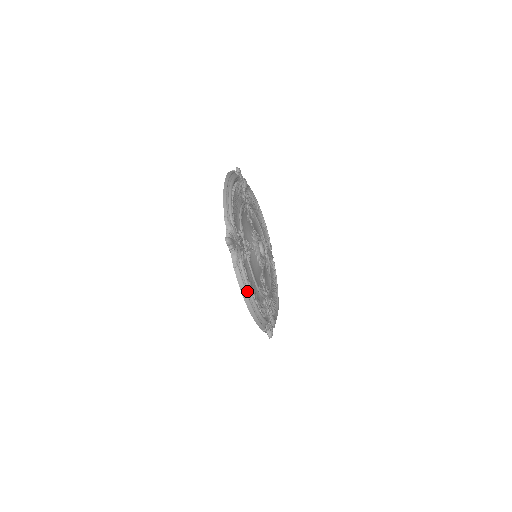
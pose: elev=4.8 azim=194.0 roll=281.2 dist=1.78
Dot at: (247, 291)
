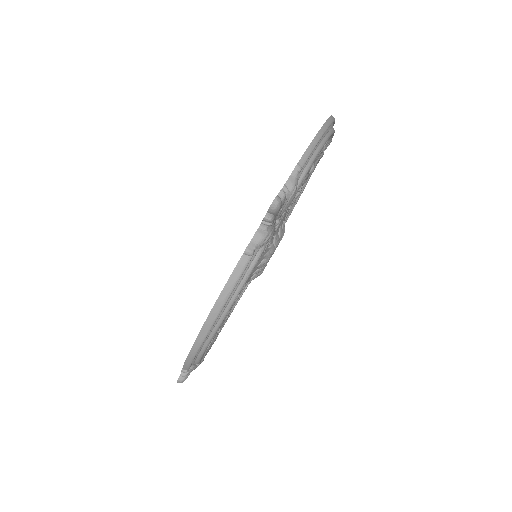
Dot at: (226, 304)
